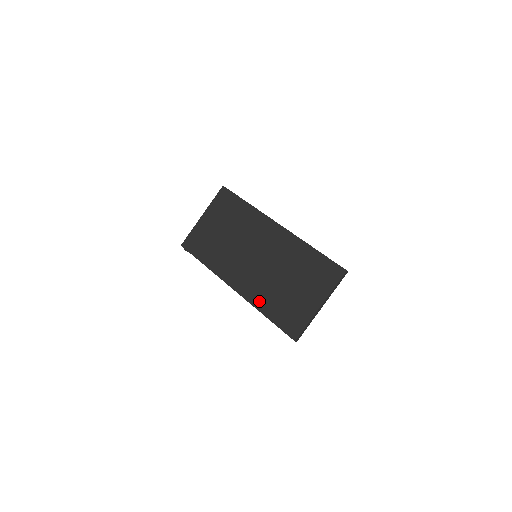
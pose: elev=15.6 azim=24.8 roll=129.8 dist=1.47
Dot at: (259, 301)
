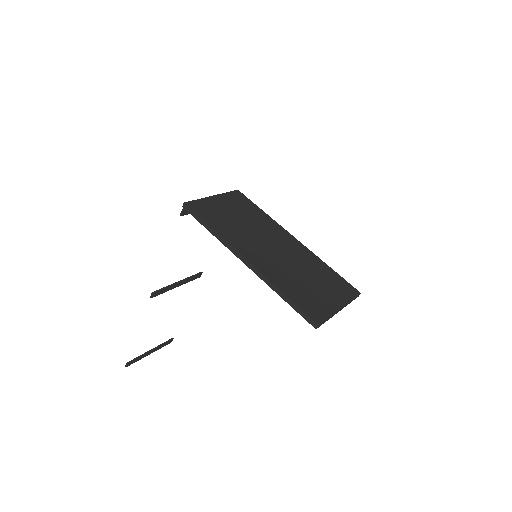
Dot at: (277, 280)
